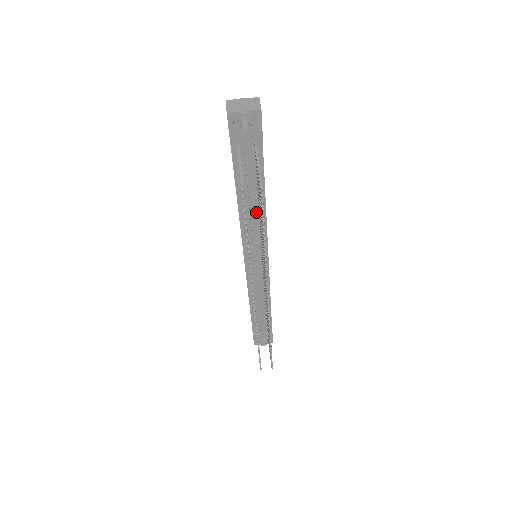
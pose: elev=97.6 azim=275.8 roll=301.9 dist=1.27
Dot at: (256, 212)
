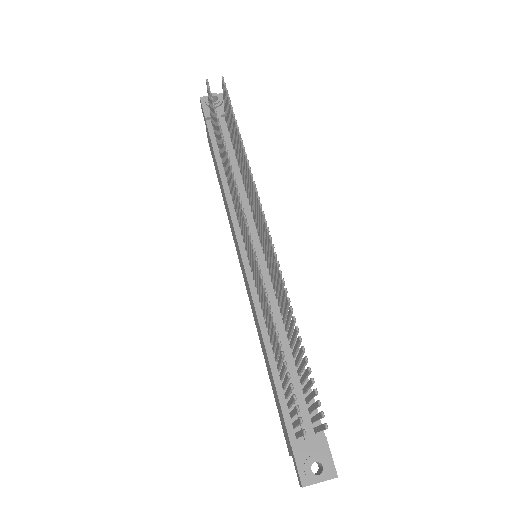
Dot at: (241, 185)
